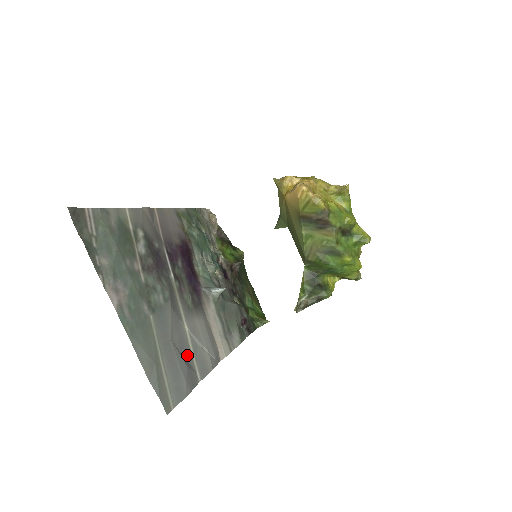
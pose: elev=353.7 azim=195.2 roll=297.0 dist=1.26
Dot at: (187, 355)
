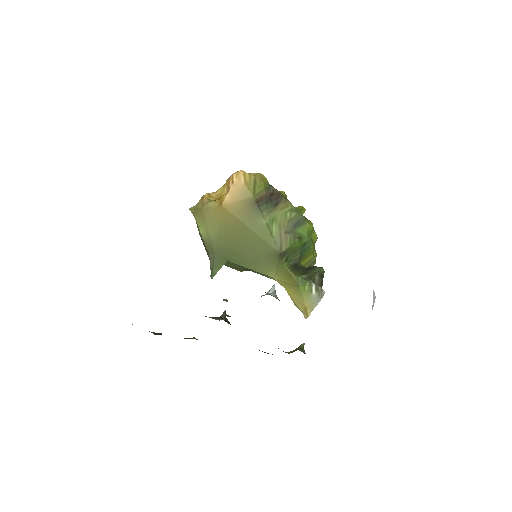
Dot at: occluded
